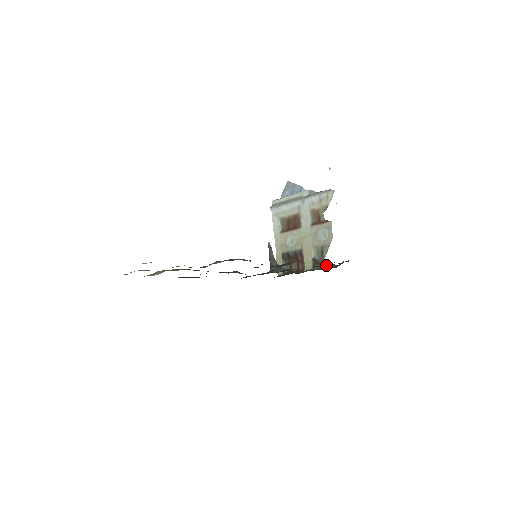
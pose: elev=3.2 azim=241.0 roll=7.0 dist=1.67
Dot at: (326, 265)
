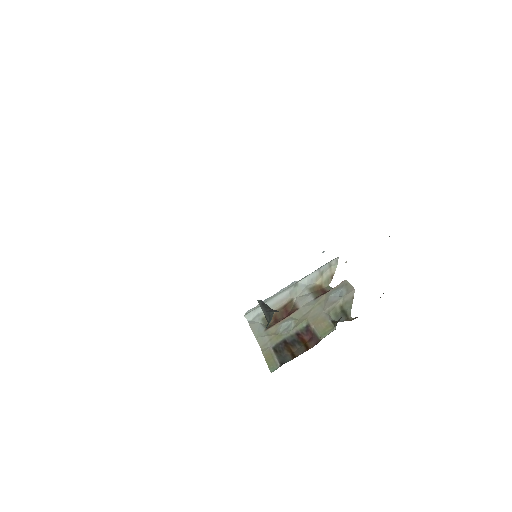
Dot at: occluded
